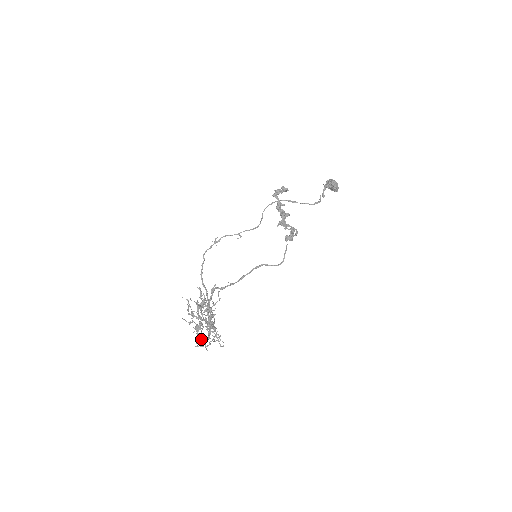
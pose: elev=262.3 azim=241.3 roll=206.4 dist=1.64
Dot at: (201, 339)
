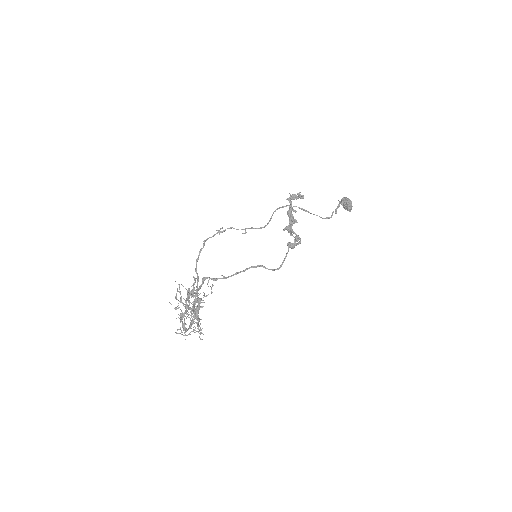
Dot at: (182, 327)
